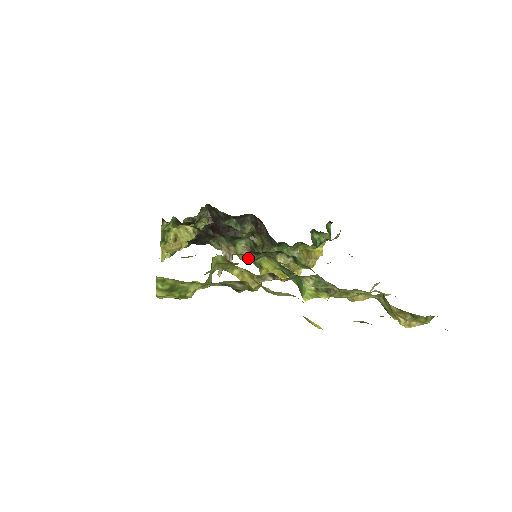
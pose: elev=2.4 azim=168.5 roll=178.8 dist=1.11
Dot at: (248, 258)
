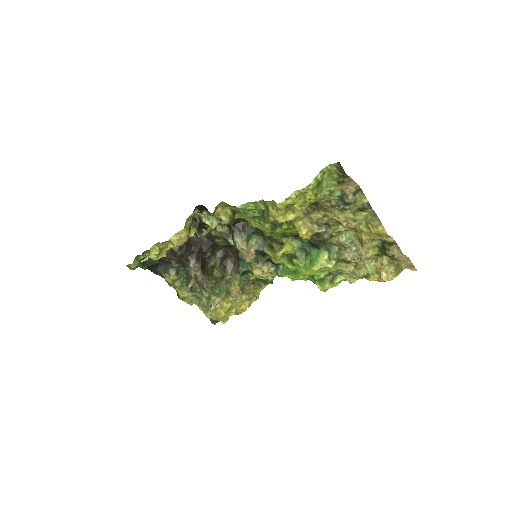
Dot at: (185, 300)
